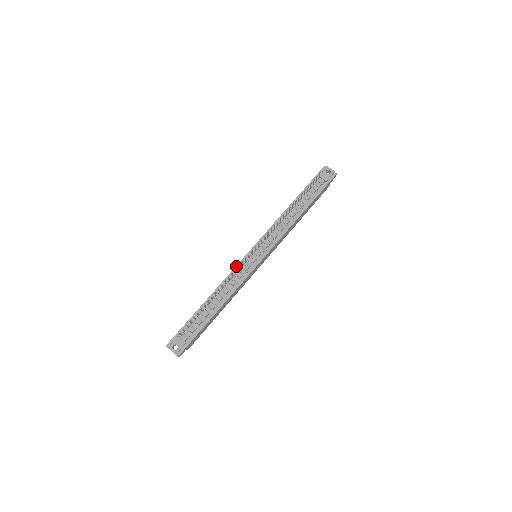
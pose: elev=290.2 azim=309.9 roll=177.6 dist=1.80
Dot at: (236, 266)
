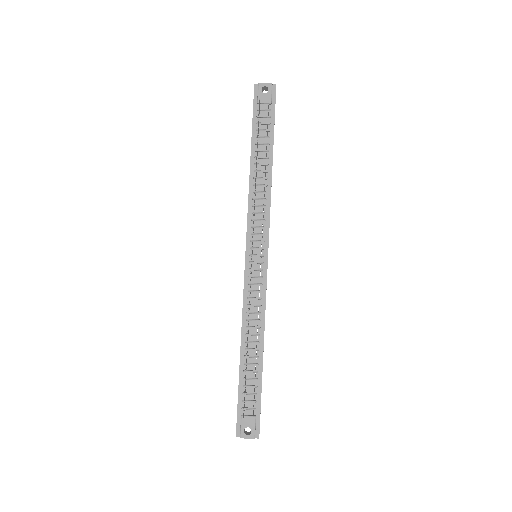
Dot at: (244, 286)
